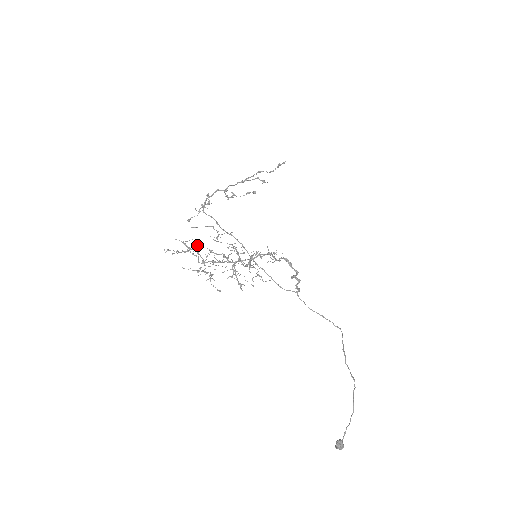
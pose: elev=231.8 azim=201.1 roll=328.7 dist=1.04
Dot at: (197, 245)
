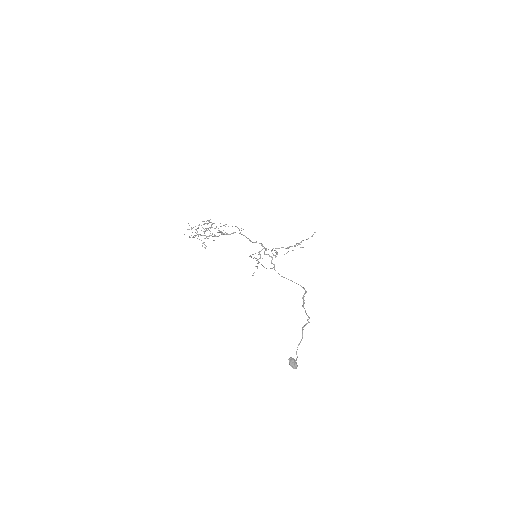
Dot at: (198, 228)
